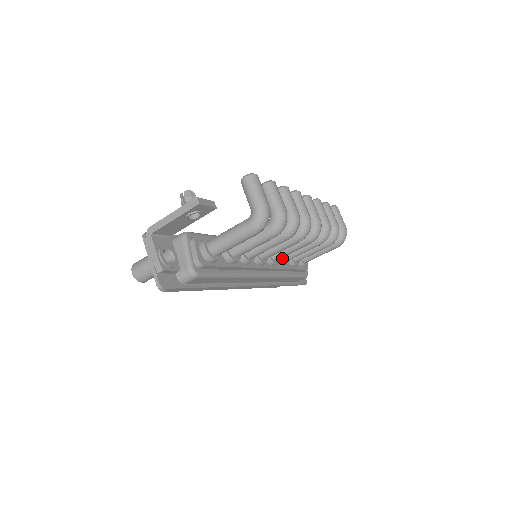
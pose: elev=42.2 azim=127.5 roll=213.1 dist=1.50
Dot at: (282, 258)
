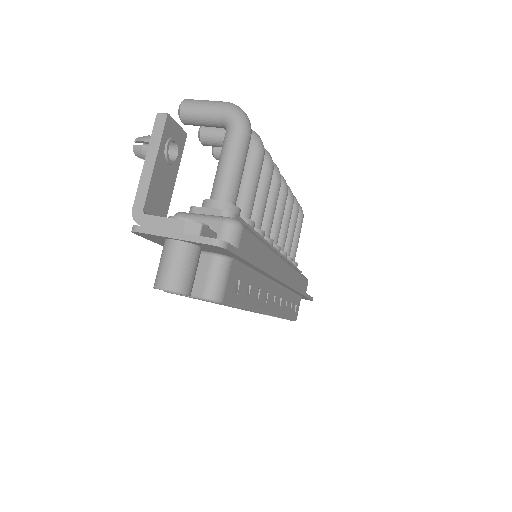
Dot at: occluded
